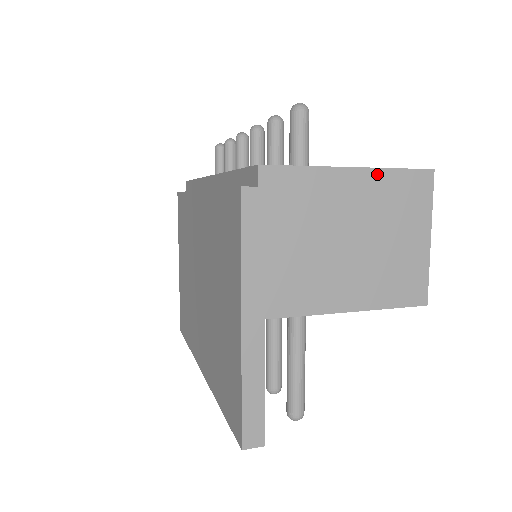
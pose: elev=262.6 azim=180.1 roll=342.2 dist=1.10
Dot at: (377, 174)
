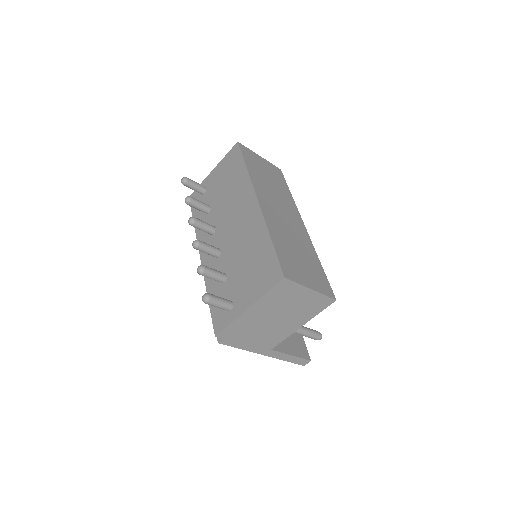
Dot at: (261, 301)
